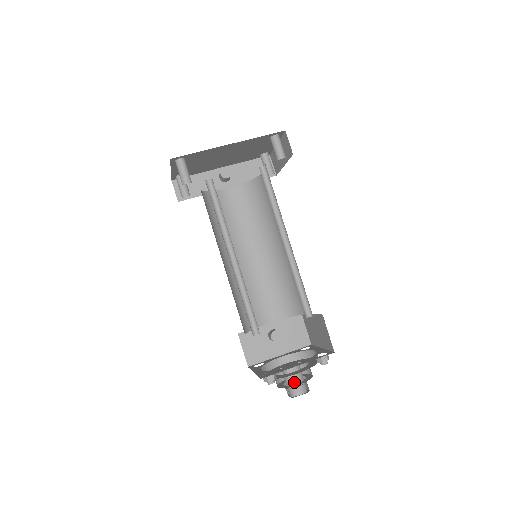
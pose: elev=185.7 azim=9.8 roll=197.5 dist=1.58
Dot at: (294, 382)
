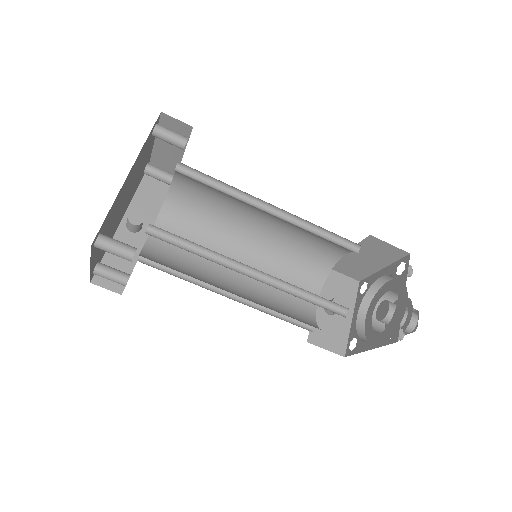
Dot at: (403, 317)
